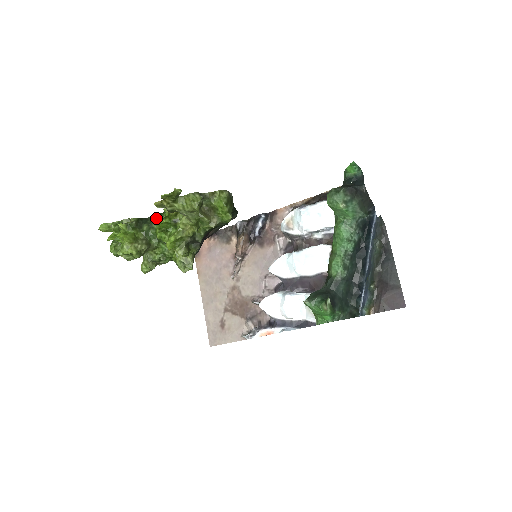
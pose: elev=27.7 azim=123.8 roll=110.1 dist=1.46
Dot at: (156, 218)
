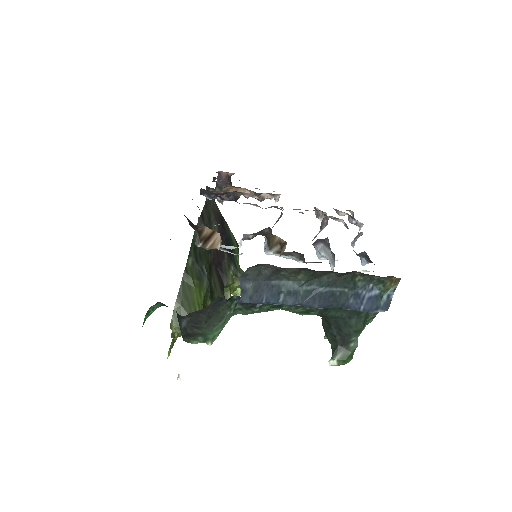
Dot at: occluded
